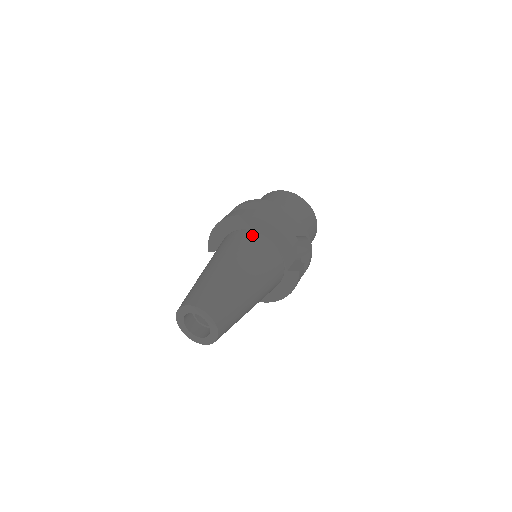
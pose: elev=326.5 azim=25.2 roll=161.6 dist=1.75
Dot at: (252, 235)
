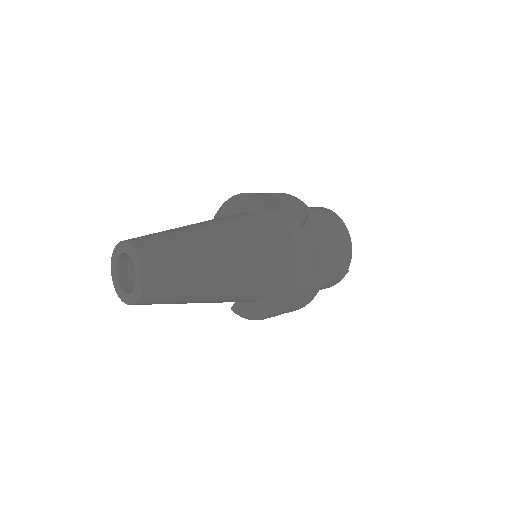
Dot at: occluded
